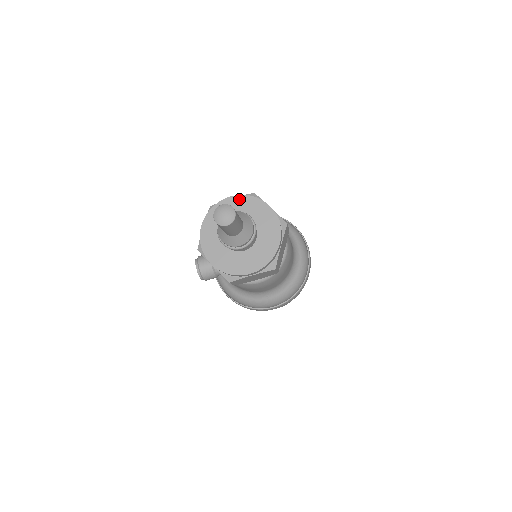
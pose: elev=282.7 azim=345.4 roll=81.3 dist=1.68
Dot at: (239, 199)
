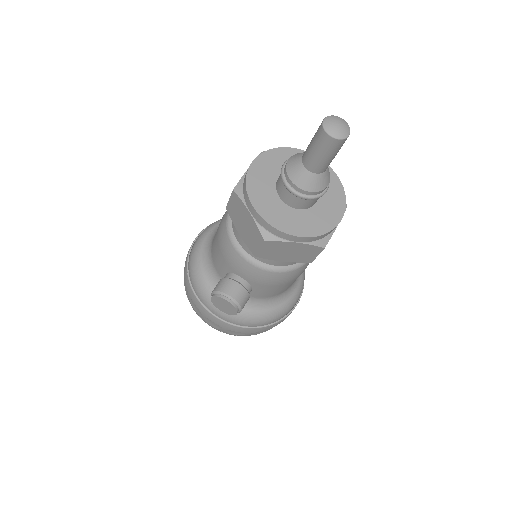
Dot at: (263, 159)
